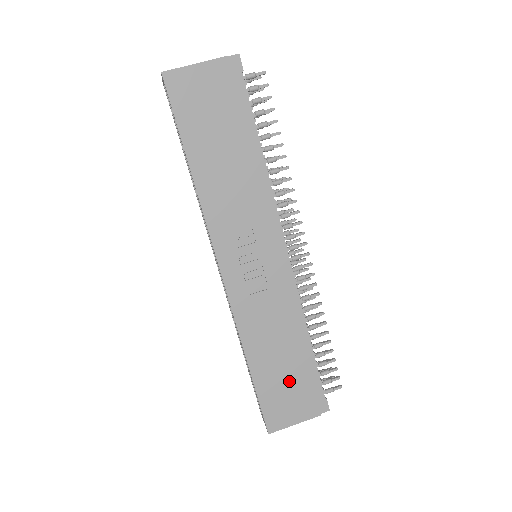
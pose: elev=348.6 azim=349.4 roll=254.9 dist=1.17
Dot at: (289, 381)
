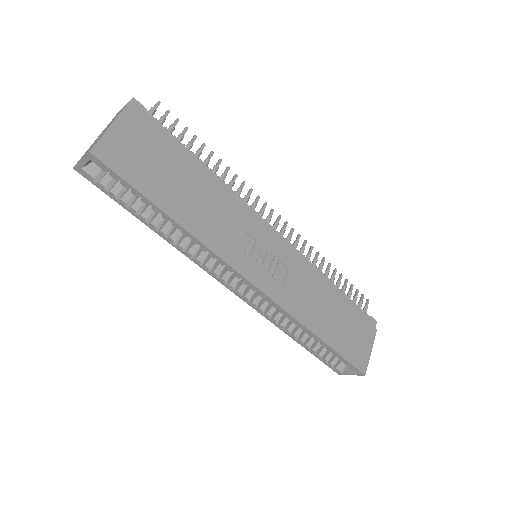
Dot at: (347, 325)
